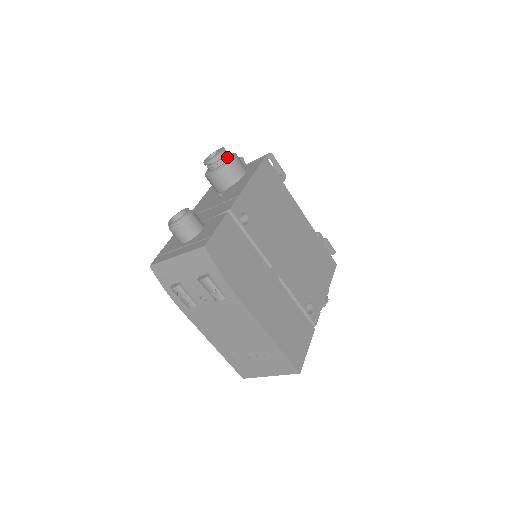
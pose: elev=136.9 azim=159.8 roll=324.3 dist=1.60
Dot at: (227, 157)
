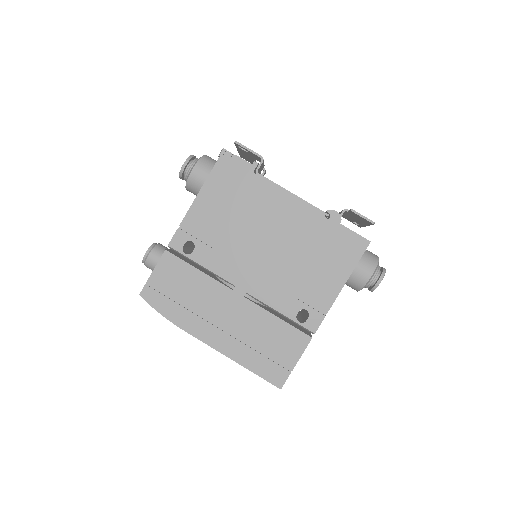
Dot at: (190, 168)
